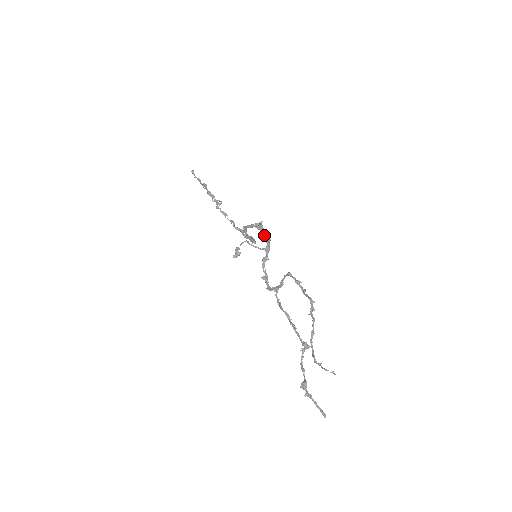
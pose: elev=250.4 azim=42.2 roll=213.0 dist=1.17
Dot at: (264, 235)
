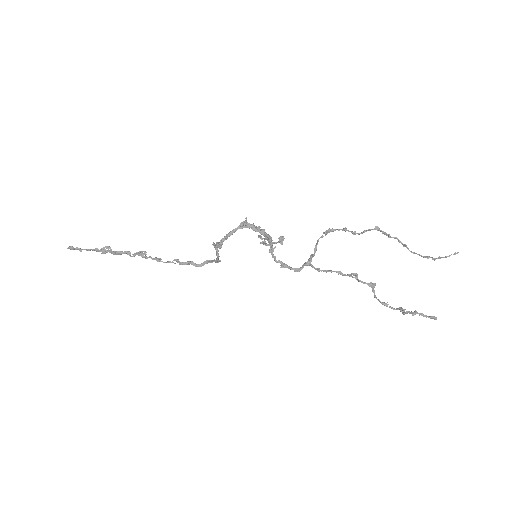
Dot at: (257, 229)
